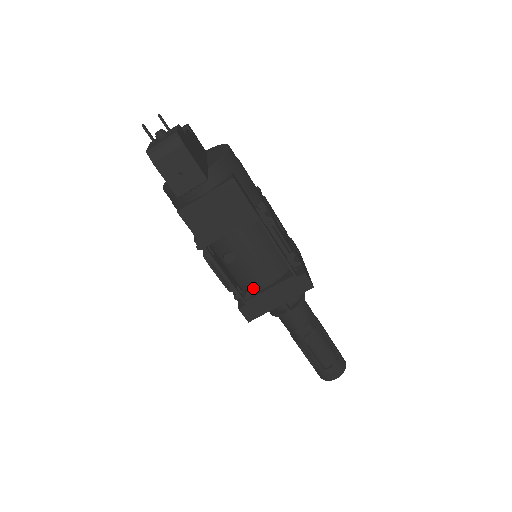
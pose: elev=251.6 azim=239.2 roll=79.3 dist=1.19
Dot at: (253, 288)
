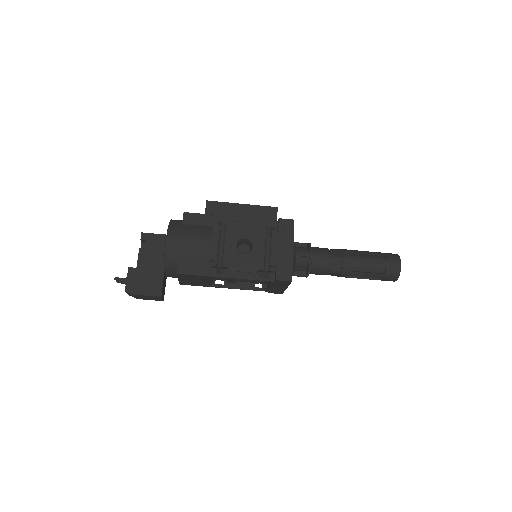
Dot at: occluded
